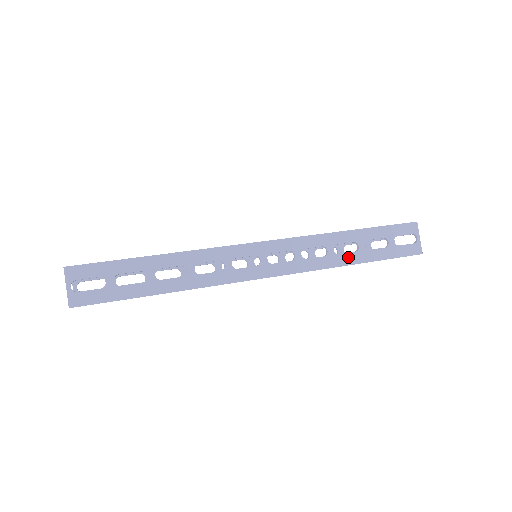
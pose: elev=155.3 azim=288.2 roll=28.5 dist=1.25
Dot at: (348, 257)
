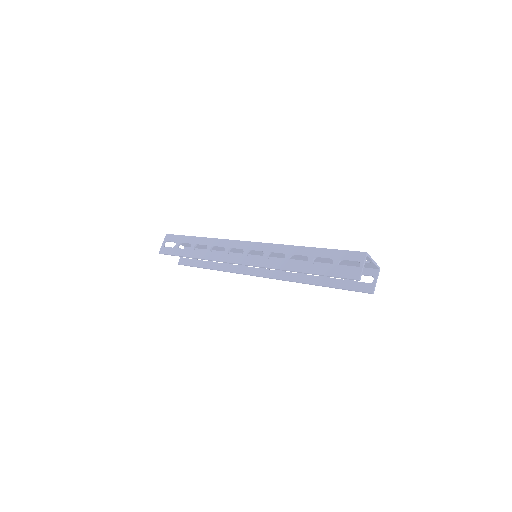
Dot at: (297, 265)
